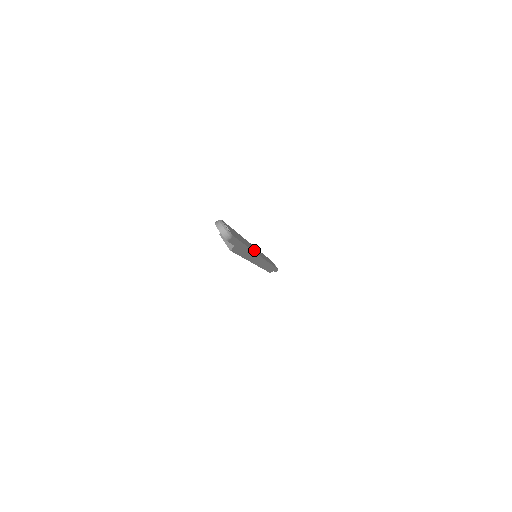
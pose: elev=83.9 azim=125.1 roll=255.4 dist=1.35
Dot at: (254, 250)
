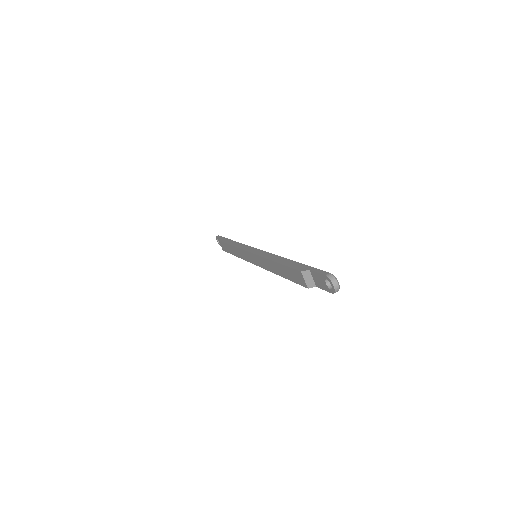
Dot at: occluded
